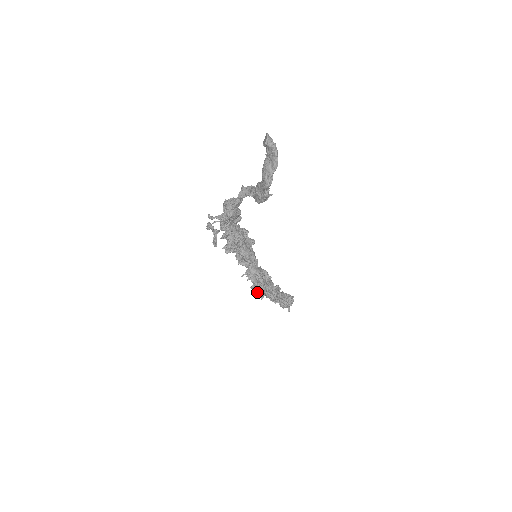
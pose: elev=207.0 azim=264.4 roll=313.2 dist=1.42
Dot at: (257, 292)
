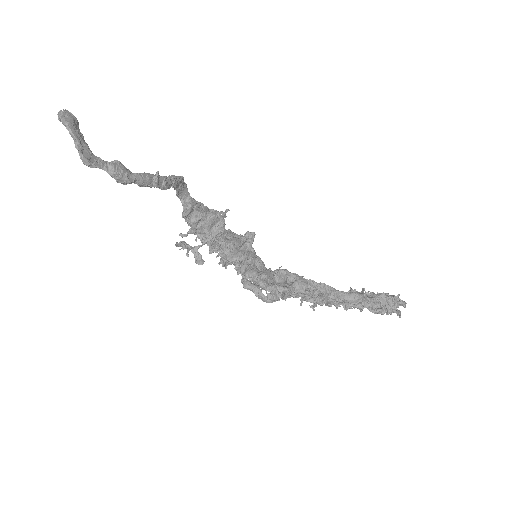
Dot at: (263, 300)
